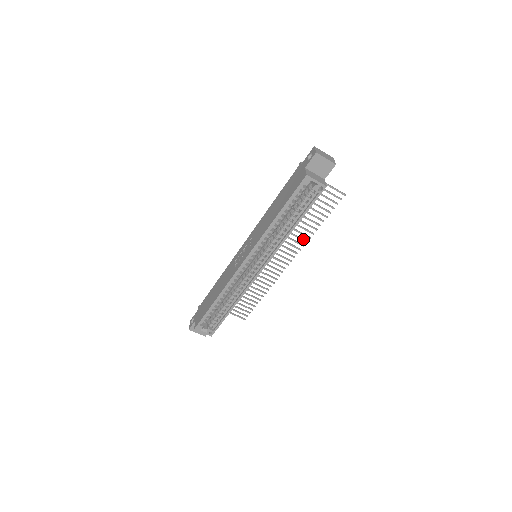
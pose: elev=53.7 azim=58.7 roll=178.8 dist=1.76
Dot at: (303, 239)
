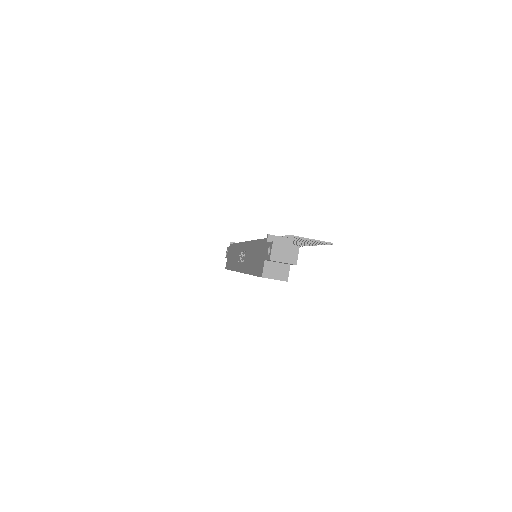
Dot at: occluded
